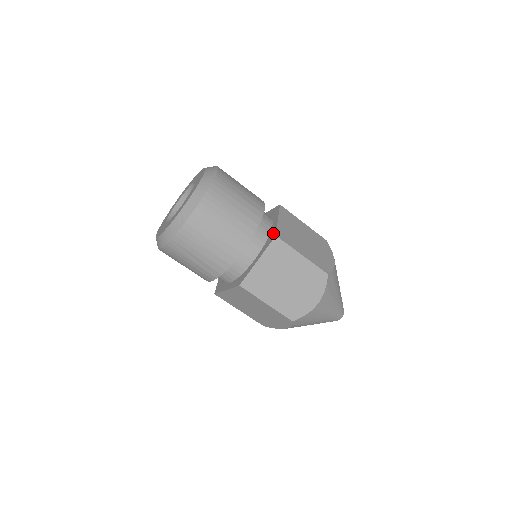
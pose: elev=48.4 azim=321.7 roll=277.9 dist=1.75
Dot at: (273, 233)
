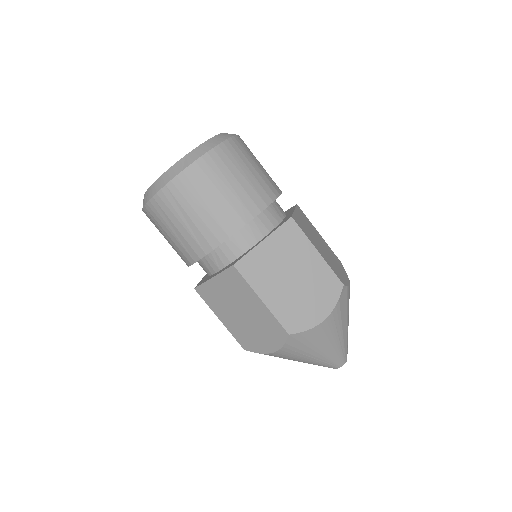
Dot at: (287, 217)
